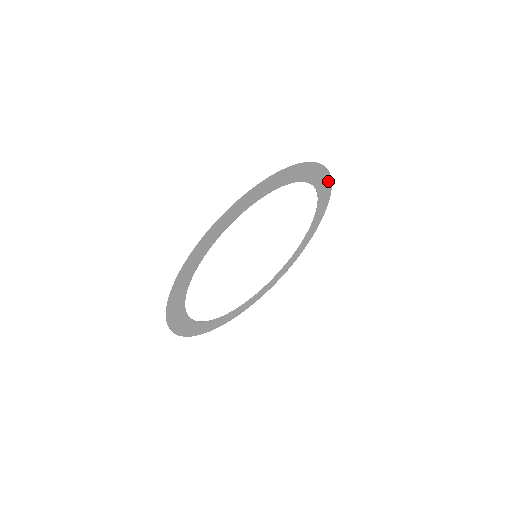
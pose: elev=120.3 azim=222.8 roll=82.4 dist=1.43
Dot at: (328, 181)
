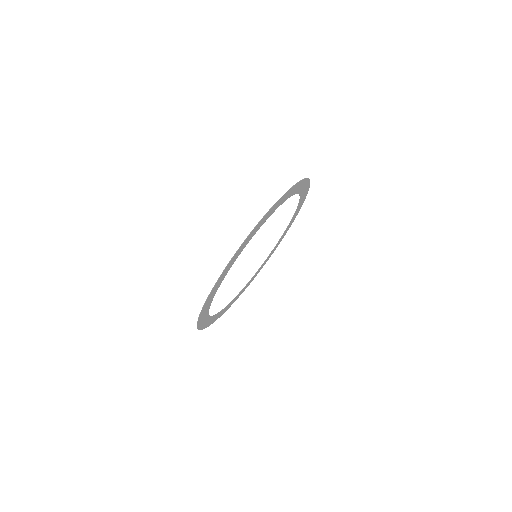
Dot at: (300, 208)
